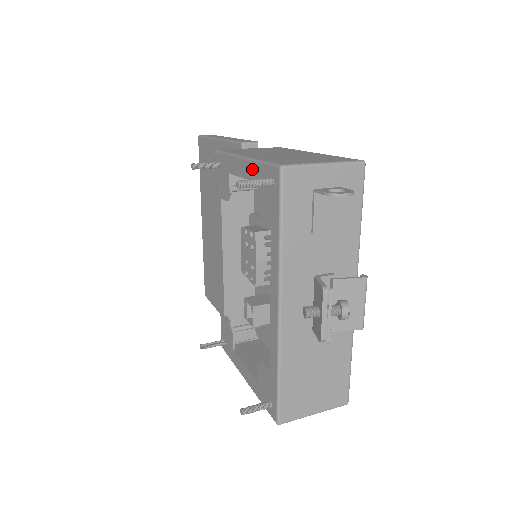
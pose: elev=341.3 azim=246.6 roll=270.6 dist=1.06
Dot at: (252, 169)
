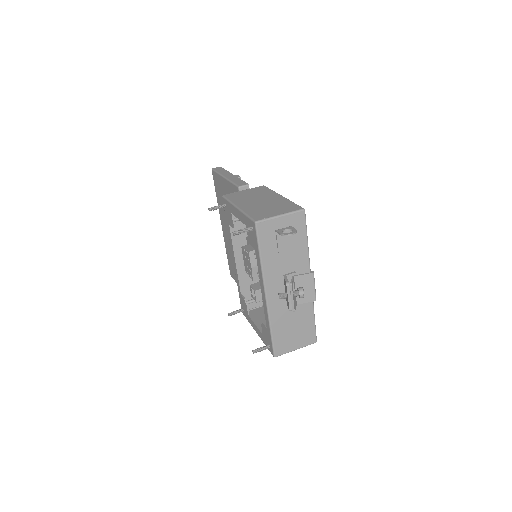
Dot at: (242, 217)
